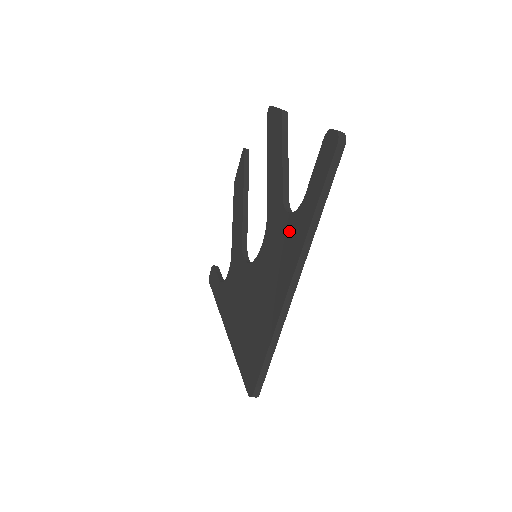
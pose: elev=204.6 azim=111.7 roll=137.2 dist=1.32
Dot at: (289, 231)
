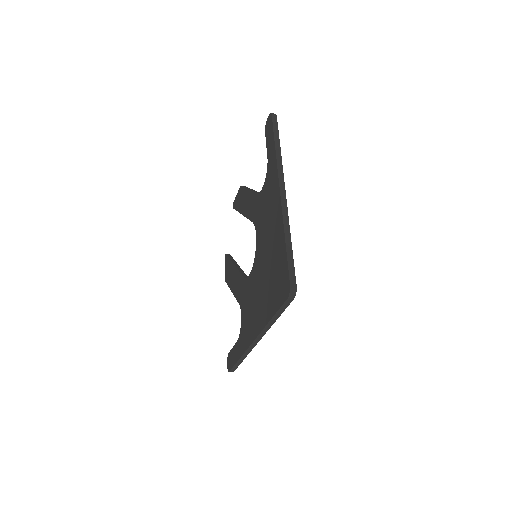
Dot at: (267, 186)
